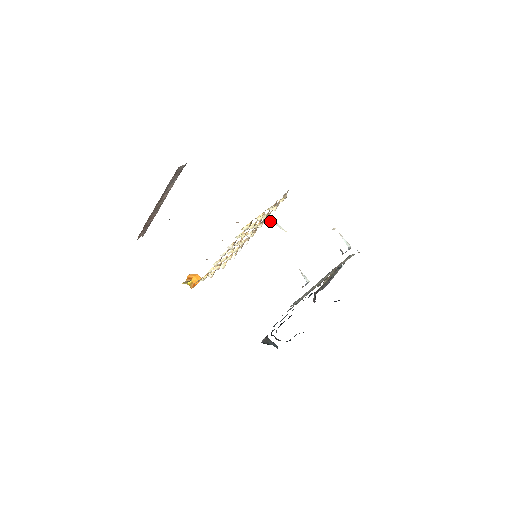
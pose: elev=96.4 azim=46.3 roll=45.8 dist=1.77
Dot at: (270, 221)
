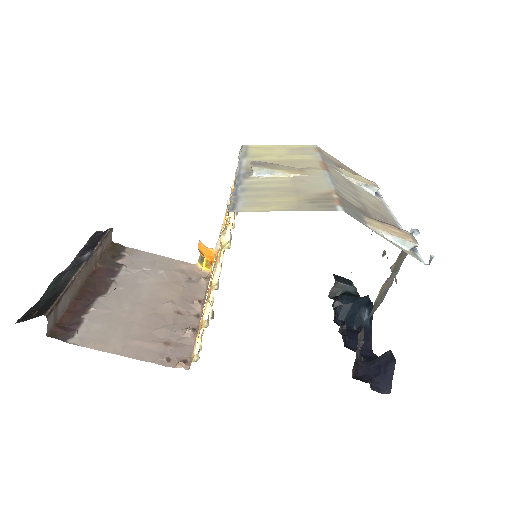
Dot at: occluded
